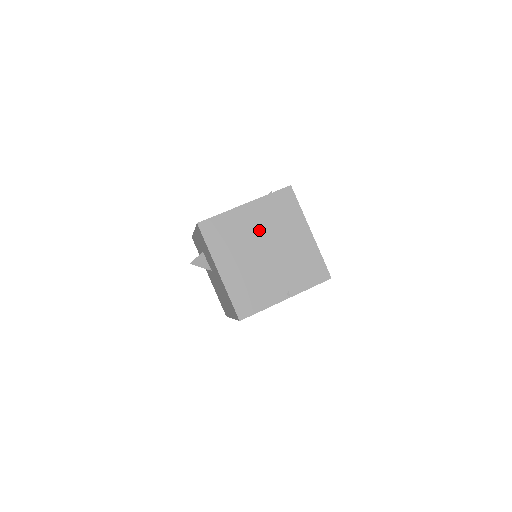
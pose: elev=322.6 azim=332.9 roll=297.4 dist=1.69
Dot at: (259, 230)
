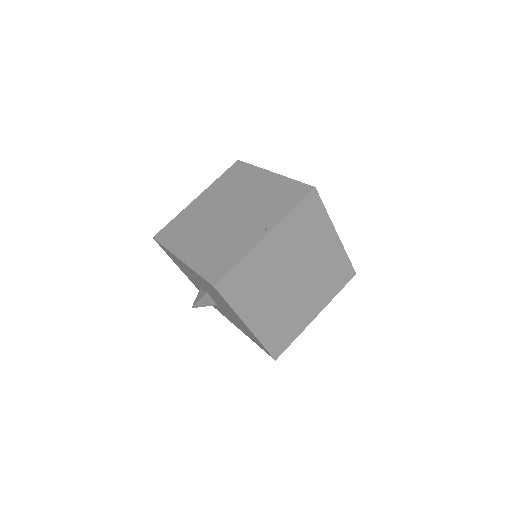
Dot at: (215, 205)
